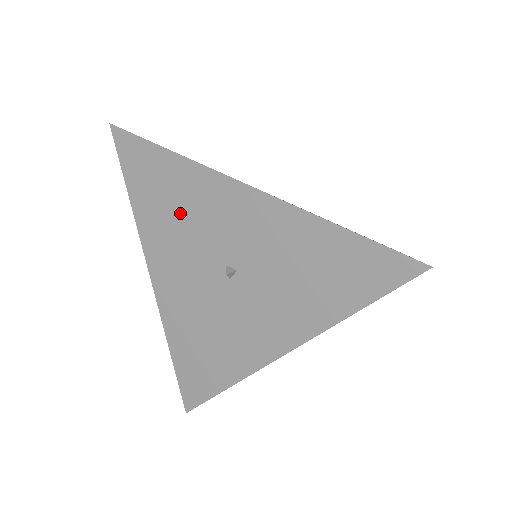
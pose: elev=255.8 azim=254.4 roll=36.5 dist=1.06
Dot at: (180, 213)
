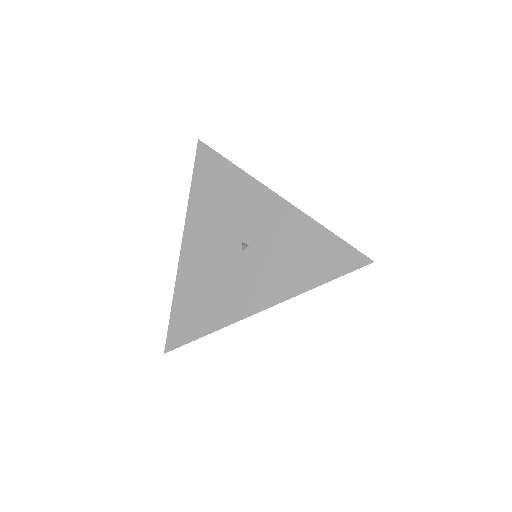
Dot at: (224, 202)
